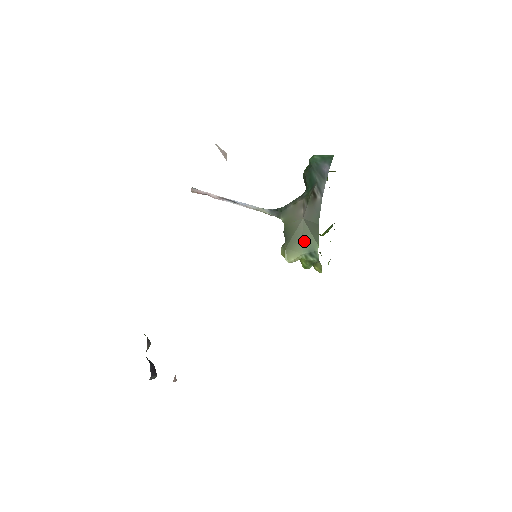
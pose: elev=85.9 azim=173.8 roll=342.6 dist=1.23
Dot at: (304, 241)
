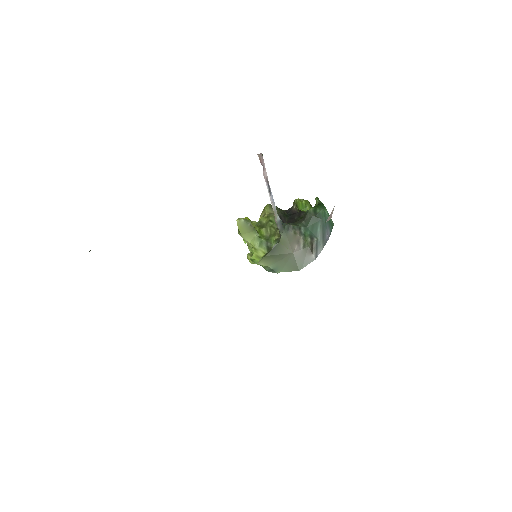
Dot at: (278, 262)
